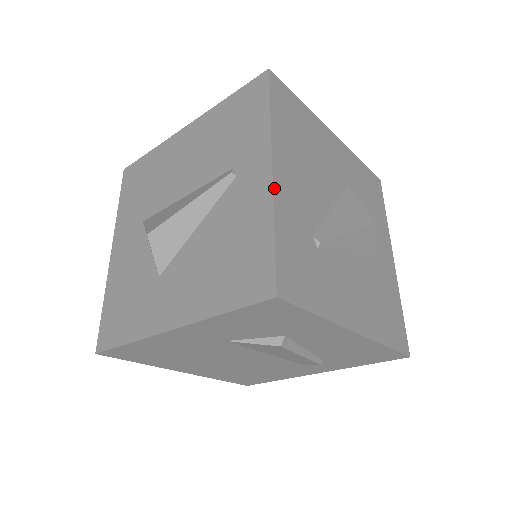
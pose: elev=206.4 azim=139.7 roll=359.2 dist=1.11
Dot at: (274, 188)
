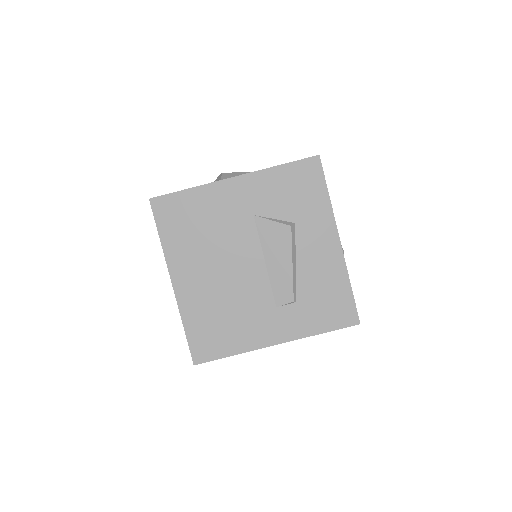
Dot at: occluded
